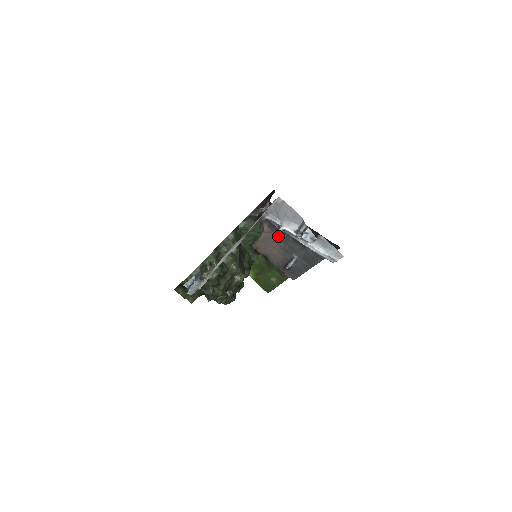
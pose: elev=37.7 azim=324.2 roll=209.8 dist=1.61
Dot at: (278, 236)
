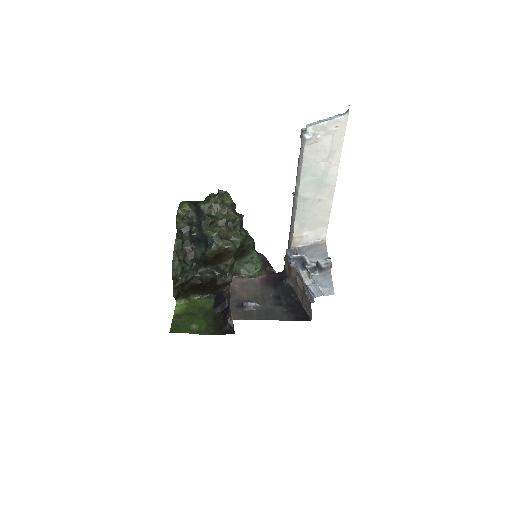
Dot at: (262, 288)
